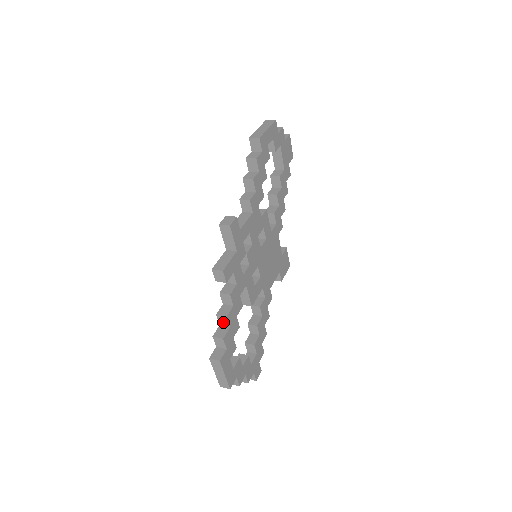
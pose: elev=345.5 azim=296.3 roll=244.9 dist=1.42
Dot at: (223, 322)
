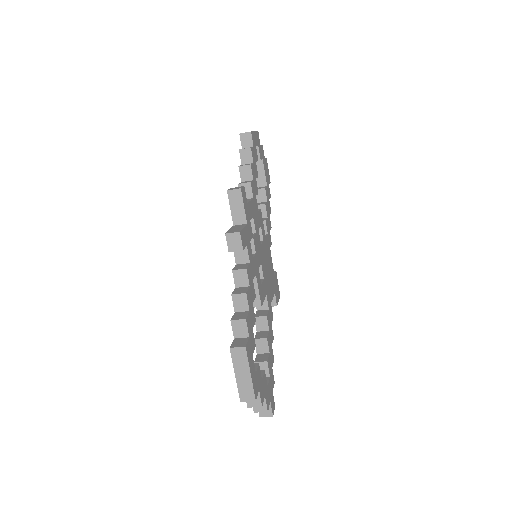
Dot at: (240, 305)
